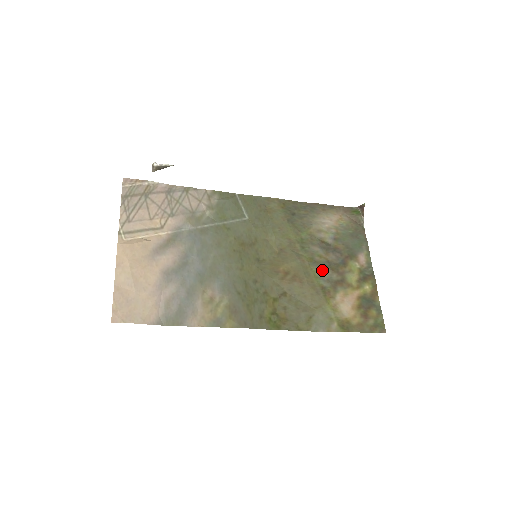
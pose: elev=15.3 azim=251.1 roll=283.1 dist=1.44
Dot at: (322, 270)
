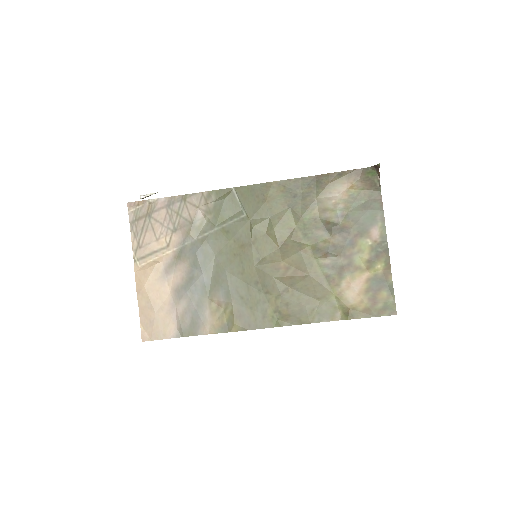
Dot at: (326, 257)
